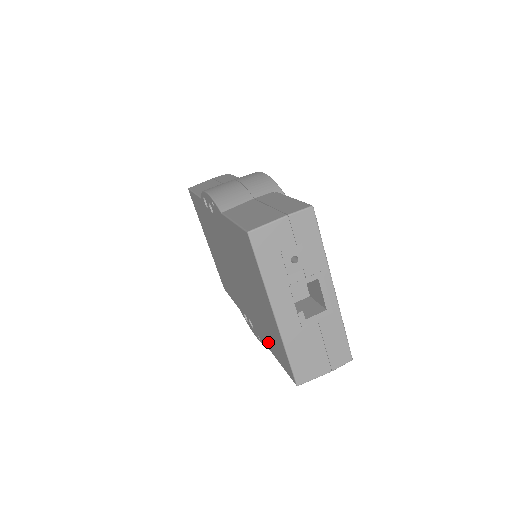
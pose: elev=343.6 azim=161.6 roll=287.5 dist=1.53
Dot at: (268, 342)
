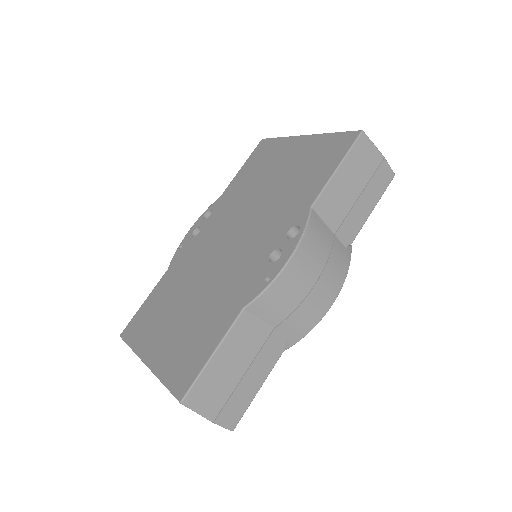
Dot at: (162, 287)
